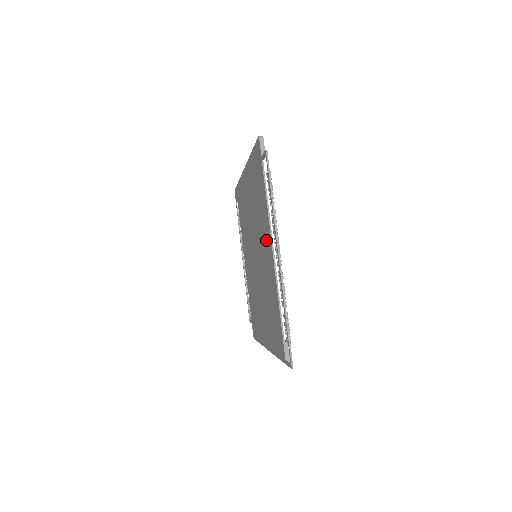
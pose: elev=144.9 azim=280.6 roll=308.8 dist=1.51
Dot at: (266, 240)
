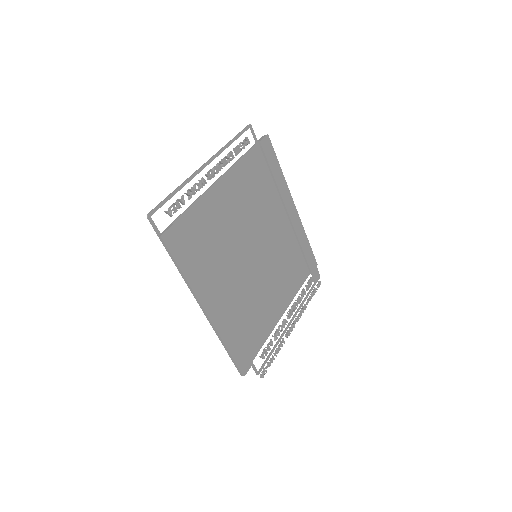
Dot at: (232, 192)
